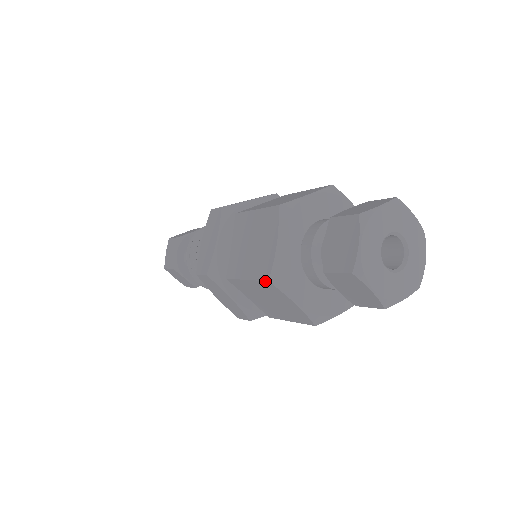
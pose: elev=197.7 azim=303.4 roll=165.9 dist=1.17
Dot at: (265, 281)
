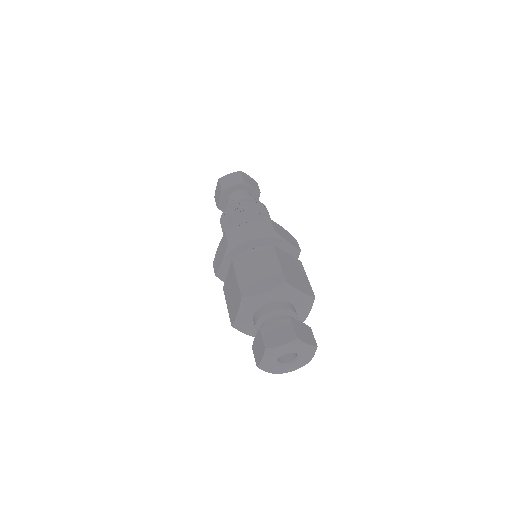
Dot at: (231, 323)
